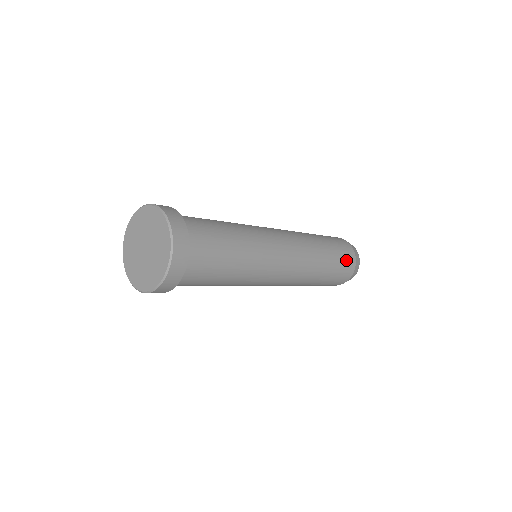
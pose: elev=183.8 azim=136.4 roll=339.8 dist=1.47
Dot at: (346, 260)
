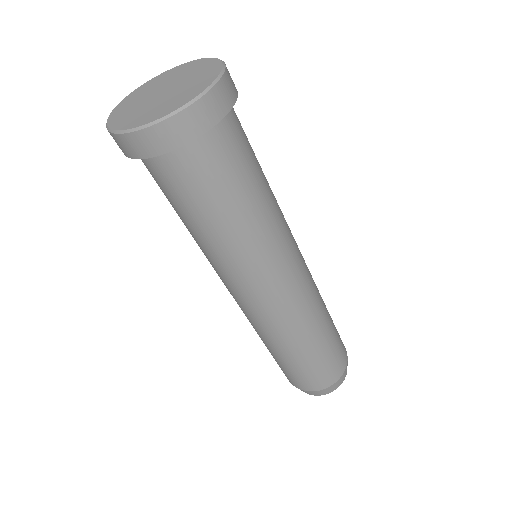
Dot at: (333, 364)
